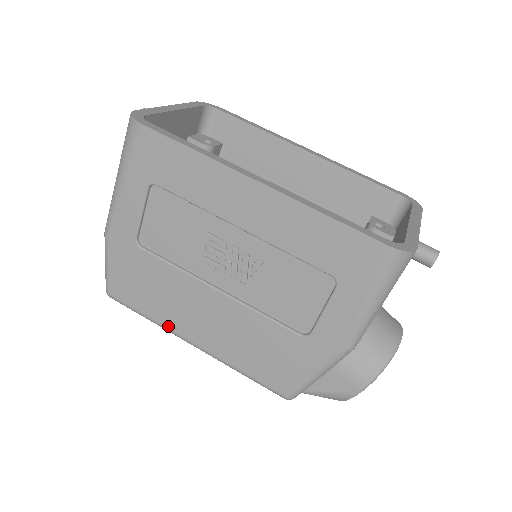
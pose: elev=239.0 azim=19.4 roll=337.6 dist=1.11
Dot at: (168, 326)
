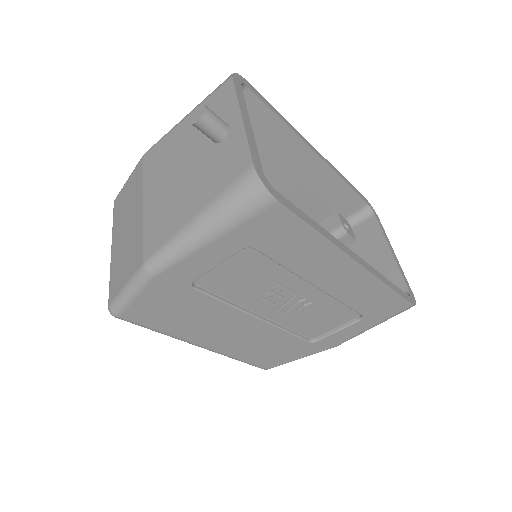
Dot at: (183, 338)
